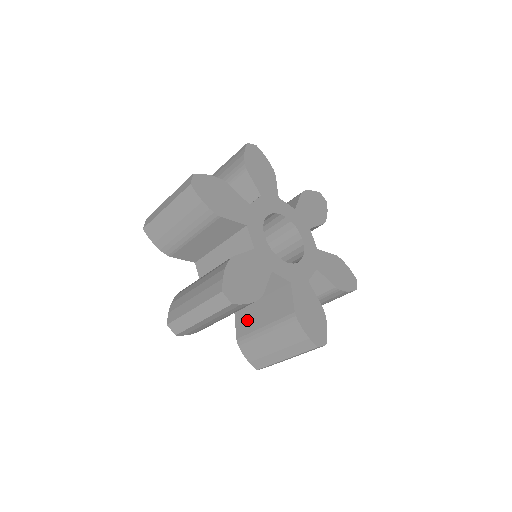
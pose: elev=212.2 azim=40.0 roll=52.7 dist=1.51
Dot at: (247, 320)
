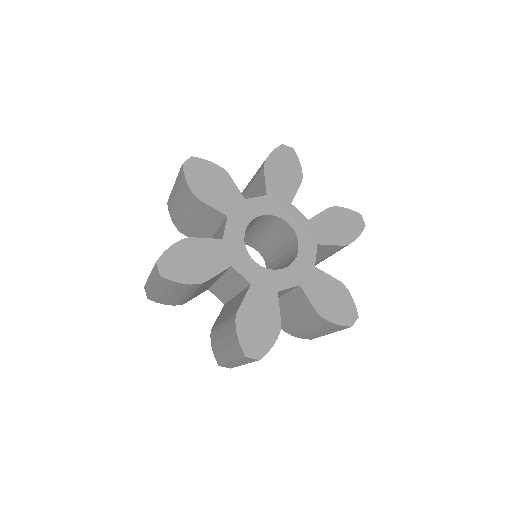
Dot at: (223, 313)
